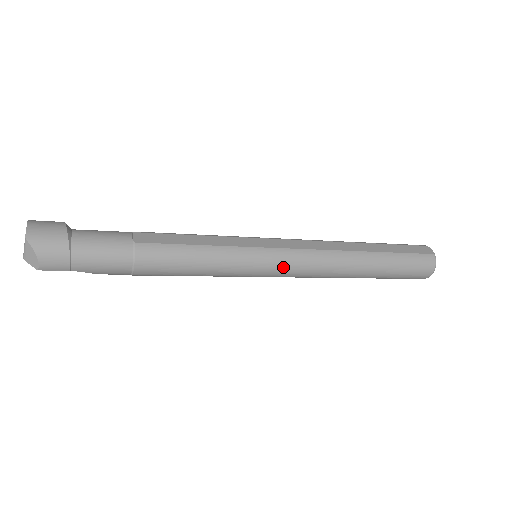
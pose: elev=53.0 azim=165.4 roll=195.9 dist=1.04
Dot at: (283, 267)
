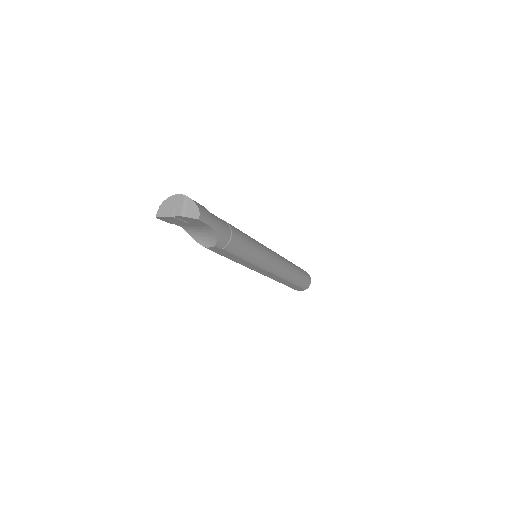
Dot at: (274, 256)
